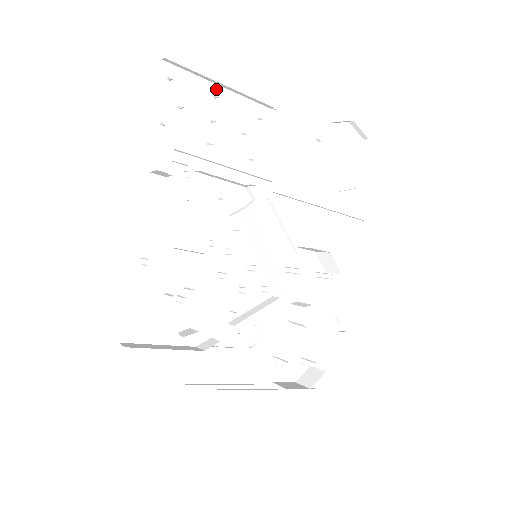
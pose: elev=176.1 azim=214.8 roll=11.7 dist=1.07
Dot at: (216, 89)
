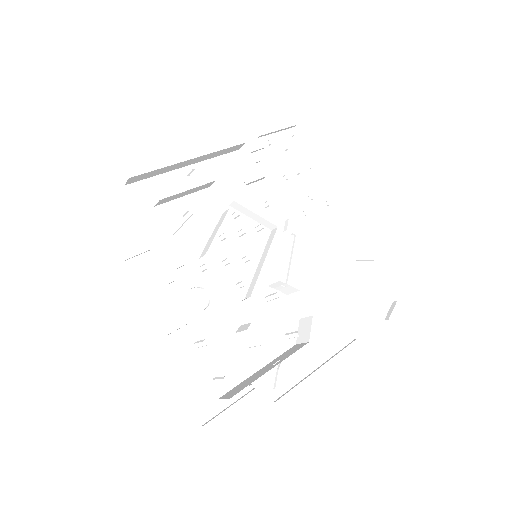
Dot at: (312, 166)
